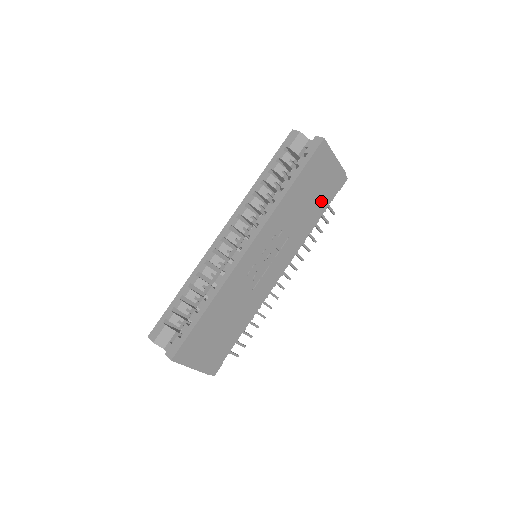
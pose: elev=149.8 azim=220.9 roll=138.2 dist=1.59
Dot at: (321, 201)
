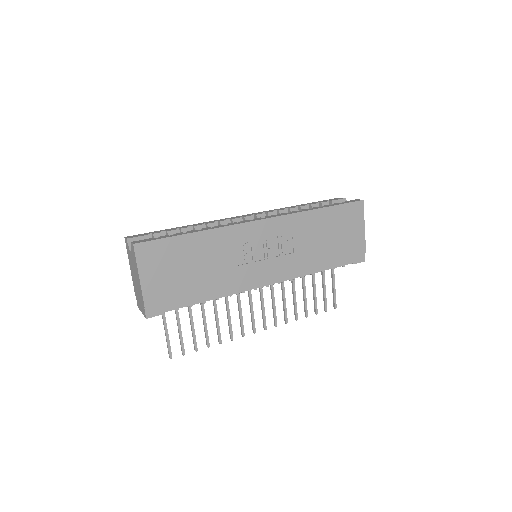
Dot at: (335, 252)
